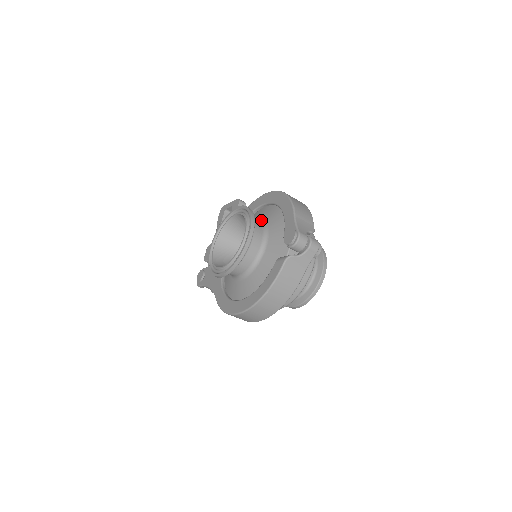
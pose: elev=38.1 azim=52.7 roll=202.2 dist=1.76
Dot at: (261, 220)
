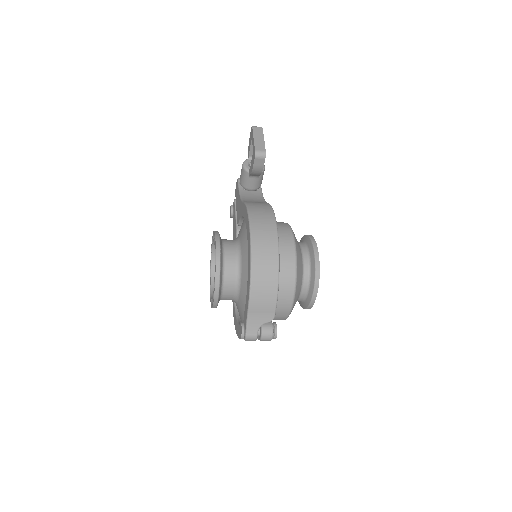
Dot at: (240, 261)
